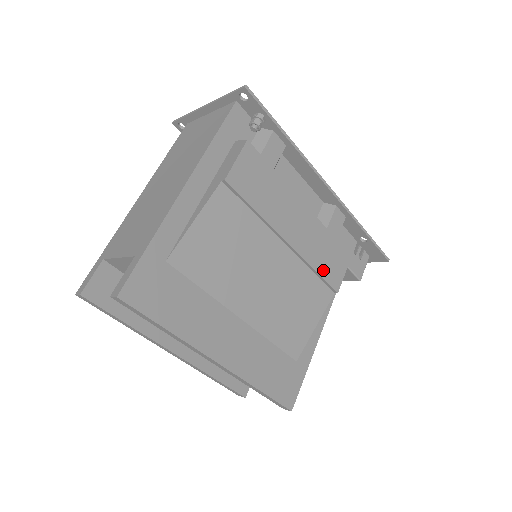
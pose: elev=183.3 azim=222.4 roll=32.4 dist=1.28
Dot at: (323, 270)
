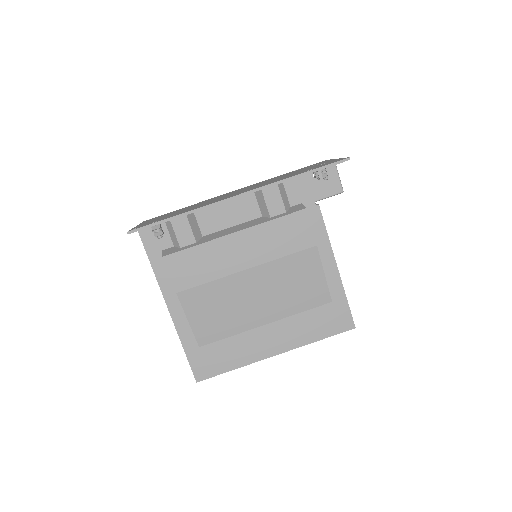
Dot at: (290, 248)
